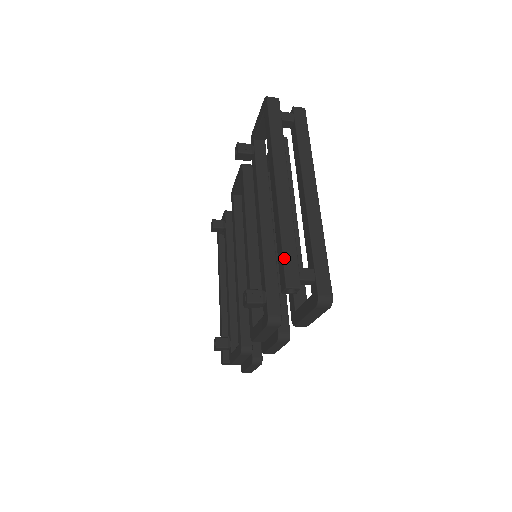
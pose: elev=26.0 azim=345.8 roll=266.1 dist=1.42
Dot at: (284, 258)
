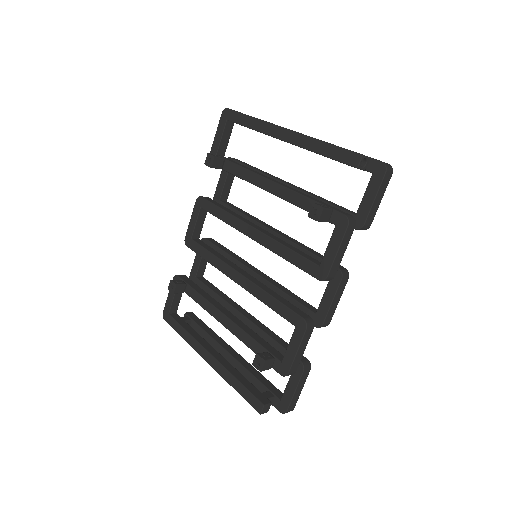
Dot at: (341, 147)
